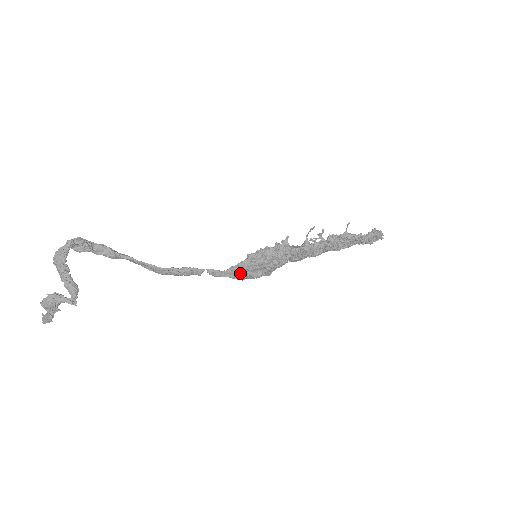
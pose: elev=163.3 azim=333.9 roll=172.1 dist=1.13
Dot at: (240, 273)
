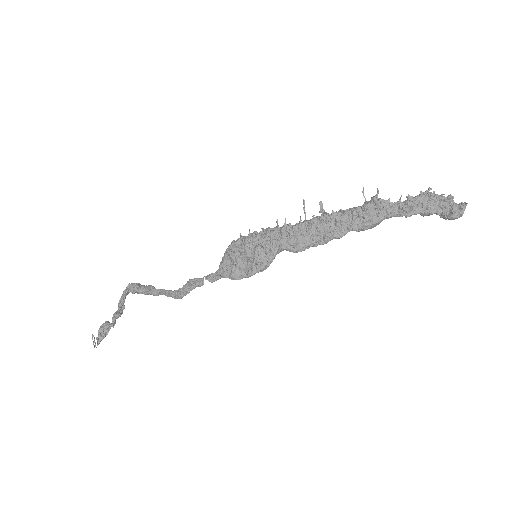
Dot at: (226, 267)
